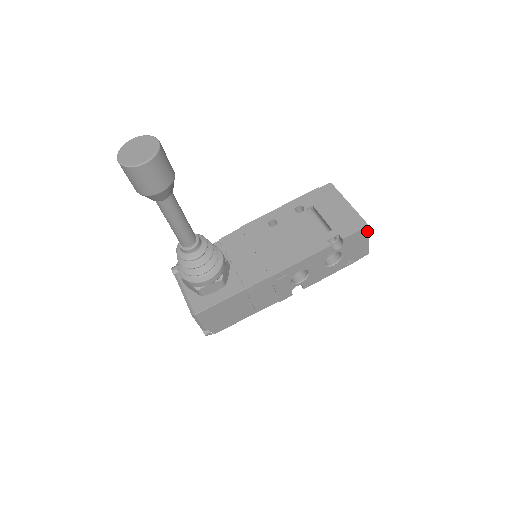
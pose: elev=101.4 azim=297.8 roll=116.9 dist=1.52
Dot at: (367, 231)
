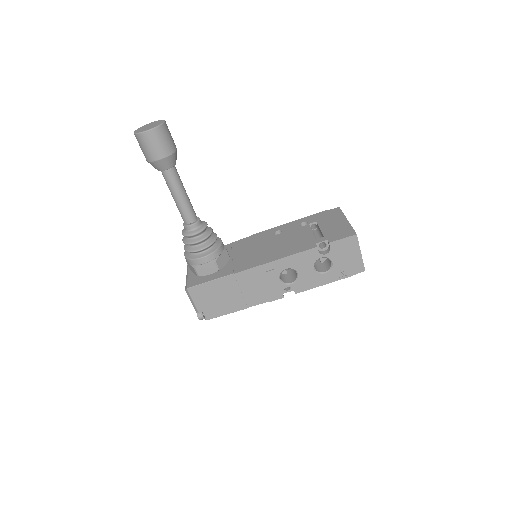
Dot at: (356, 241)
